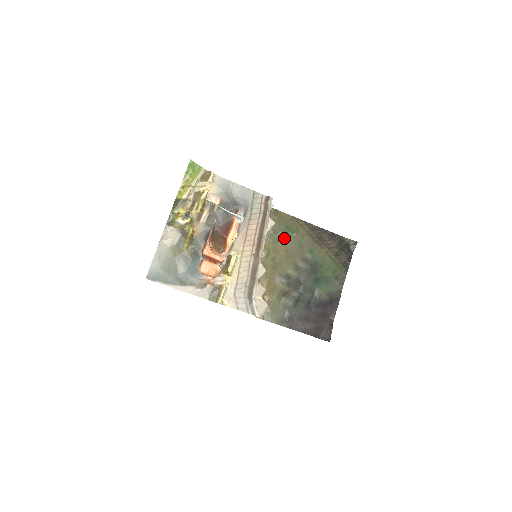
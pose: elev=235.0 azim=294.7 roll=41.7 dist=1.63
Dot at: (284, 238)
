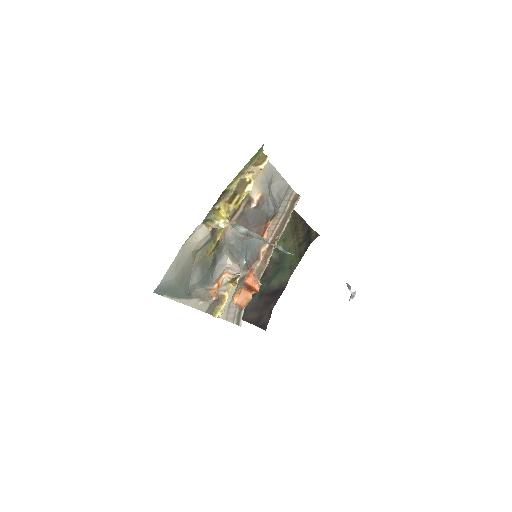
Dot at: occluded
